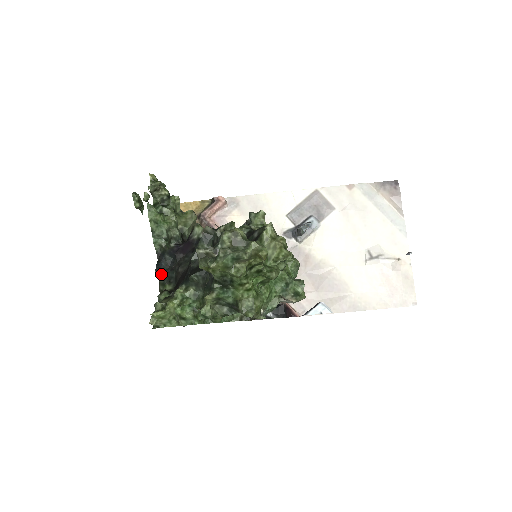
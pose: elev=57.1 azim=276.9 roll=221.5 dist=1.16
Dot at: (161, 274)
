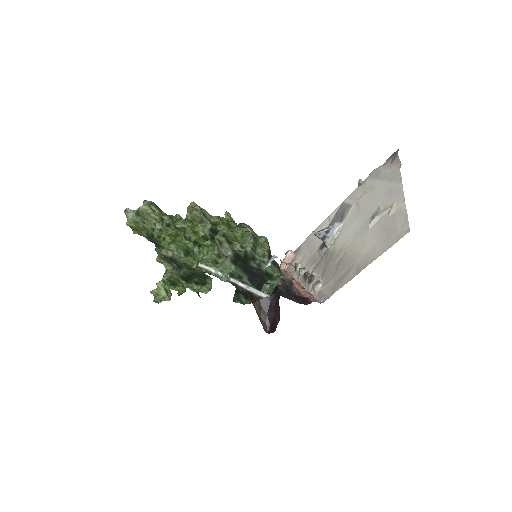
Dot at: occluded
